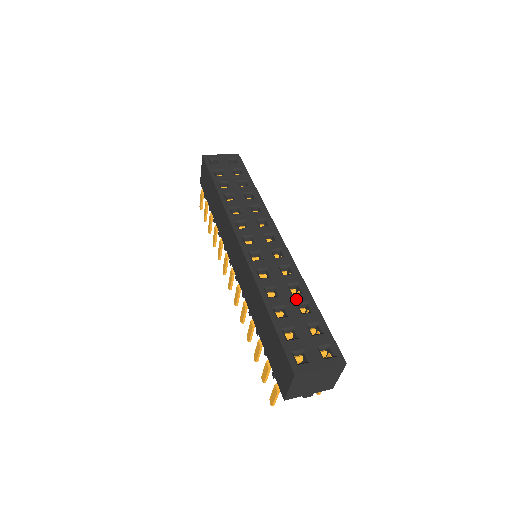
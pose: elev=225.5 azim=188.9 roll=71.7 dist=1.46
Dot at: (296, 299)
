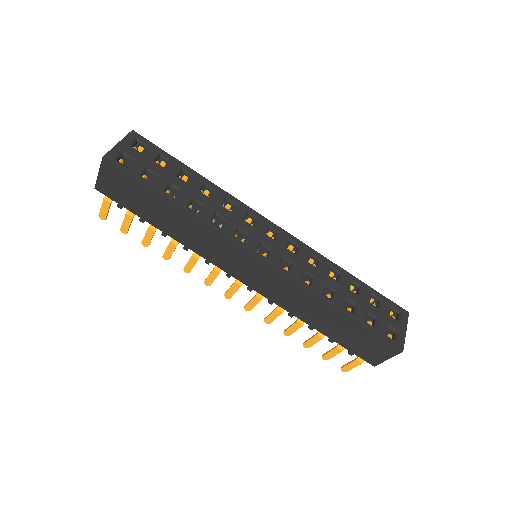
Dot at: (346, 285)
